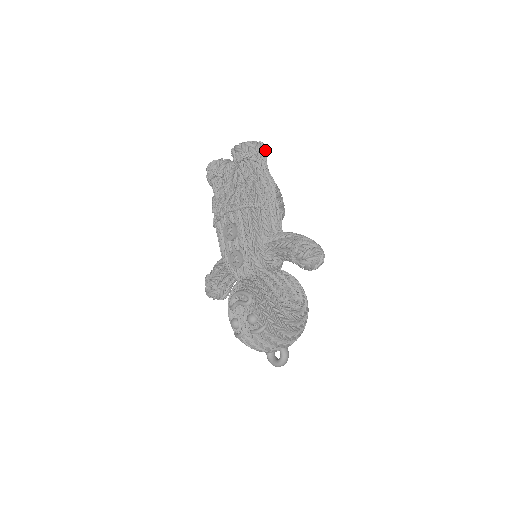
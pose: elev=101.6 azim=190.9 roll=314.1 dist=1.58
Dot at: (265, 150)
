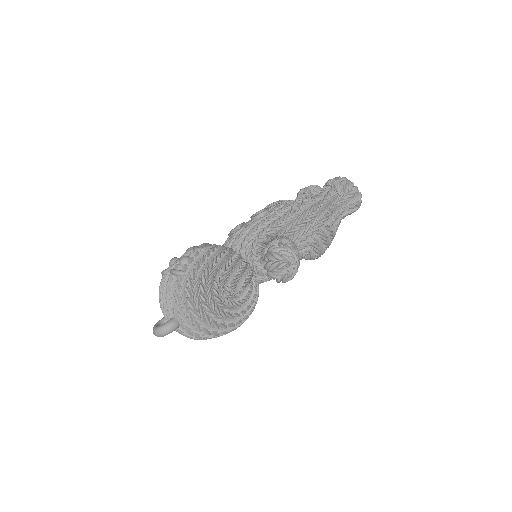
Dot at: (357, 200)
